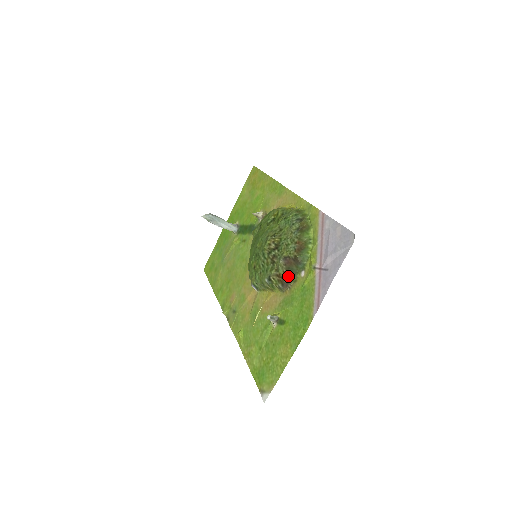
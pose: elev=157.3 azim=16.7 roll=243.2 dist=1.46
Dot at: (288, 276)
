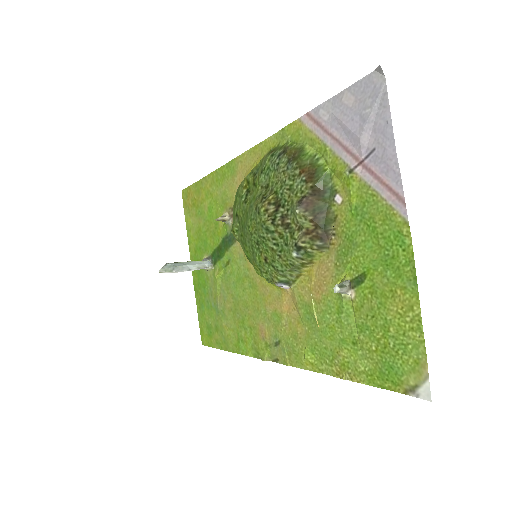
Dot at: (320, 222)
